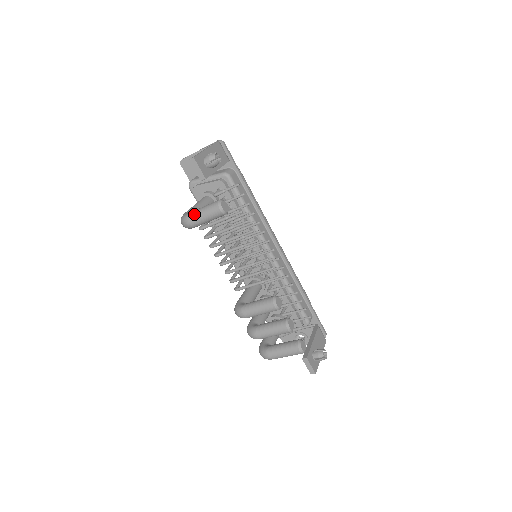
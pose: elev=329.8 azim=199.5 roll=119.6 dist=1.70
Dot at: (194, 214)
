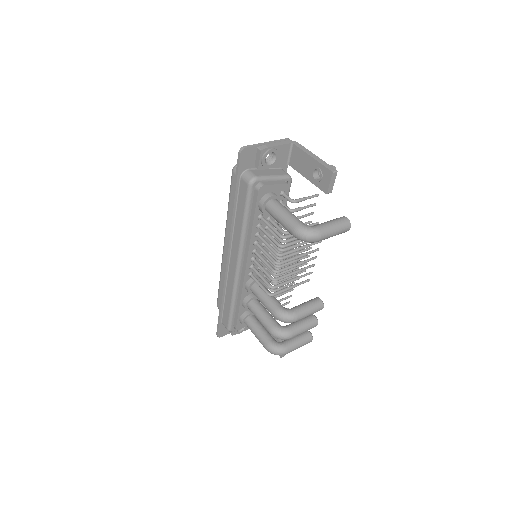
Dot at: (328, 230)
